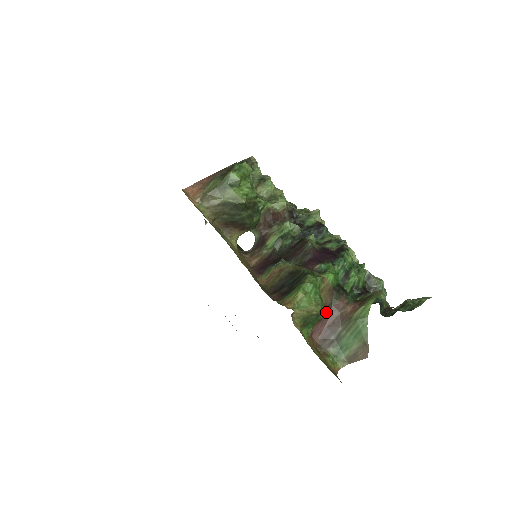
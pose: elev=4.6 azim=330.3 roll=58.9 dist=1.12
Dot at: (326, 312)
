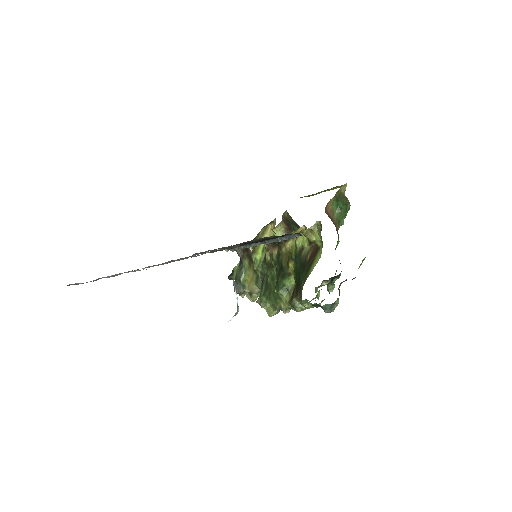
Dot at: (335, 225)
